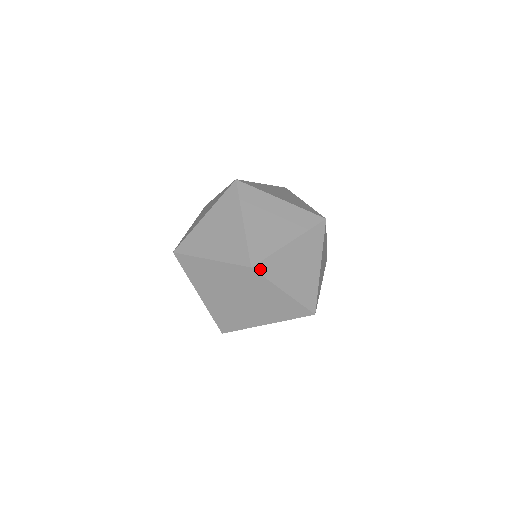
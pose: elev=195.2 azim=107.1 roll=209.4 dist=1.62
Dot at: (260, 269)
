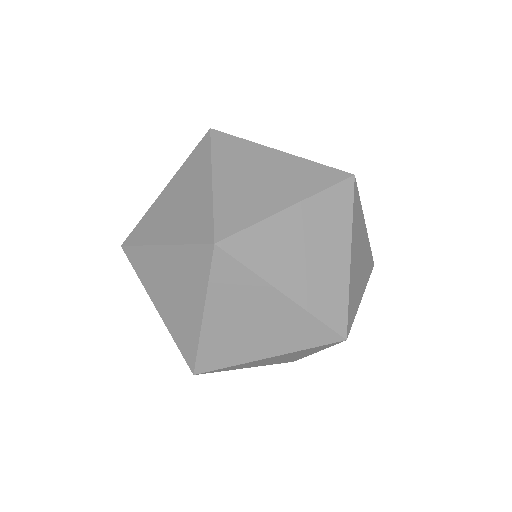
Dot at: (232, 248)
